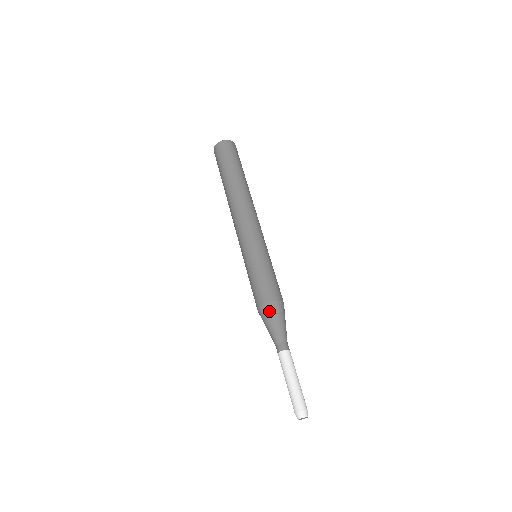
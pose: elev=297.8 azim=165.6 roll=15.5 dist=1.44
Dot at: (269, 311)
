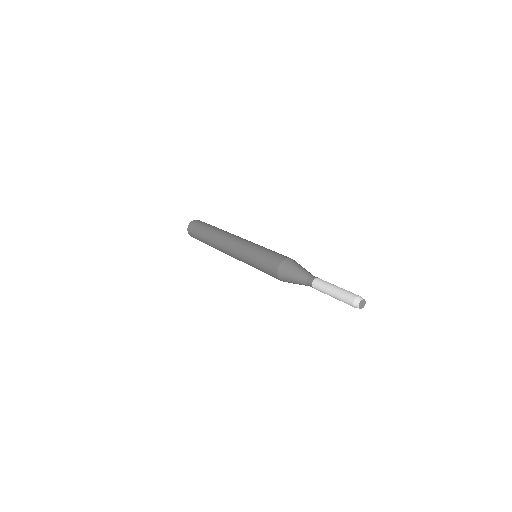
Dot at: (291, 262)
